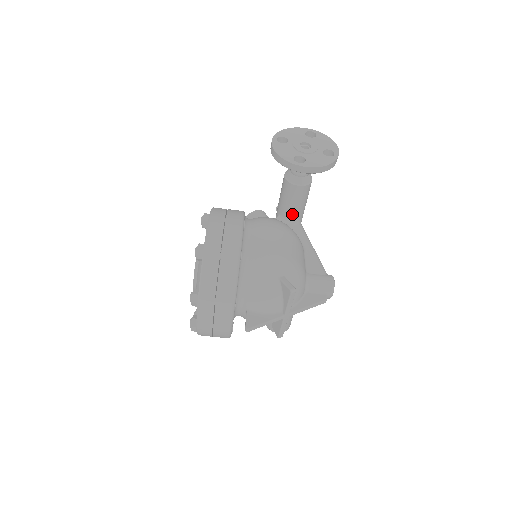
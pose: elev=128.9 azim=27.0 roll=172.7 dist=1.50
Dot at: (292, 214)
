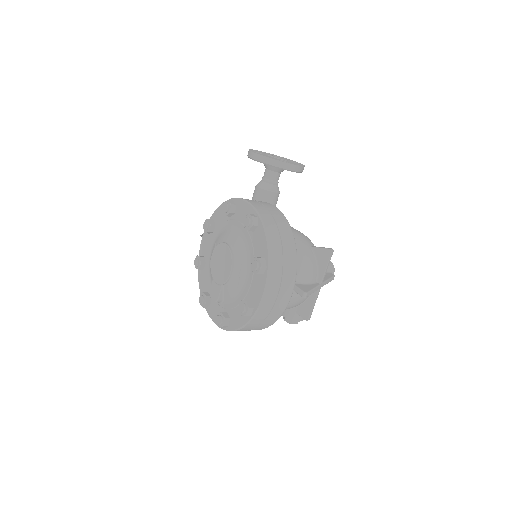
Dot at: occluded
